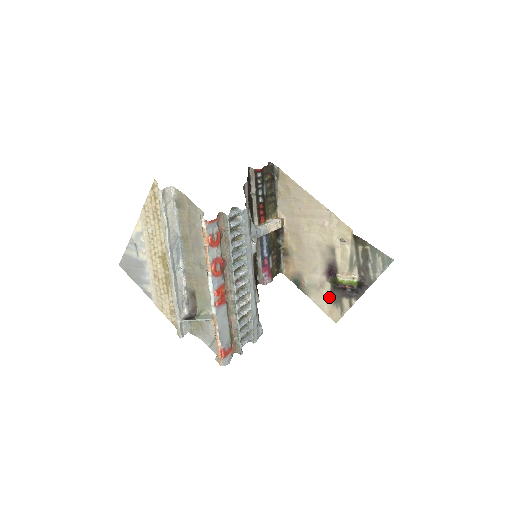
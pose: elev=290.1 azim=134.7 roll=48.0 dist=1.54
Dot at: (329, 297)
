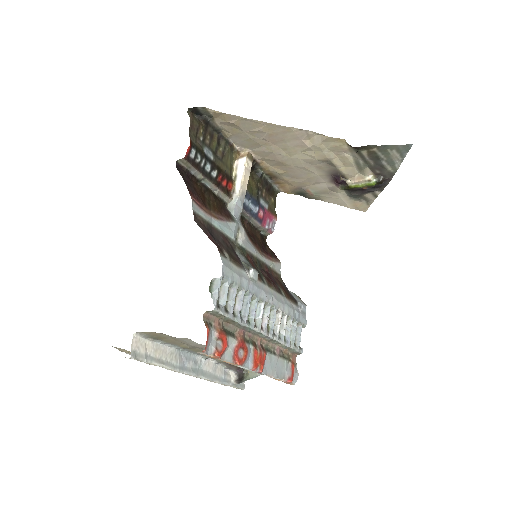
Dot at: (346, 196)
